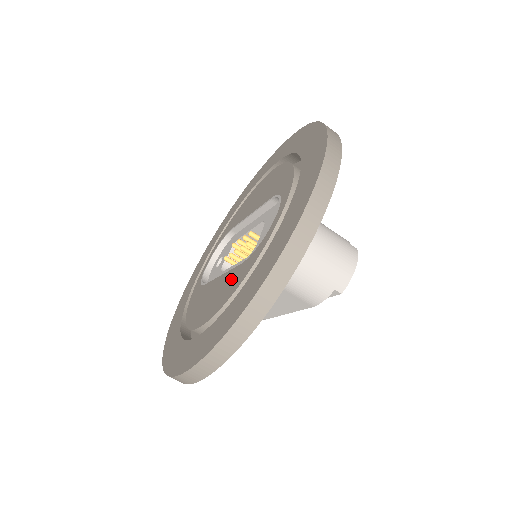
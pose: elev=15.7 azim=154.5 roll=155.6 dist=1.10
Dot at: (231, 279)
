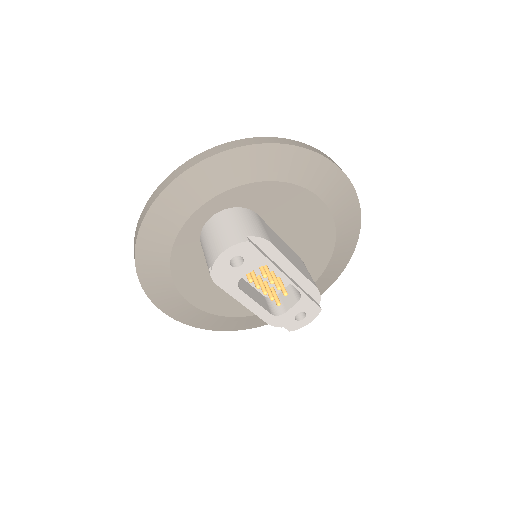
Dot at: occluded
